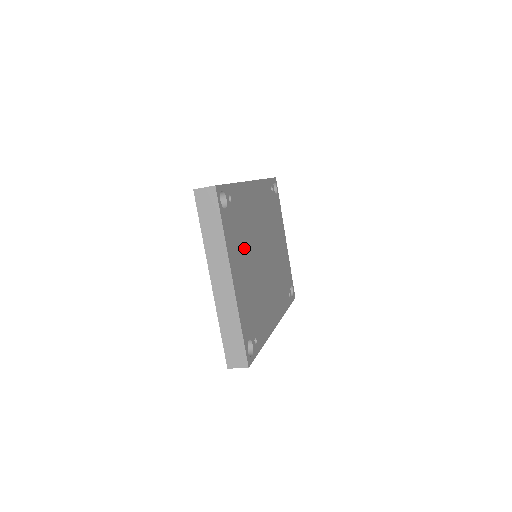
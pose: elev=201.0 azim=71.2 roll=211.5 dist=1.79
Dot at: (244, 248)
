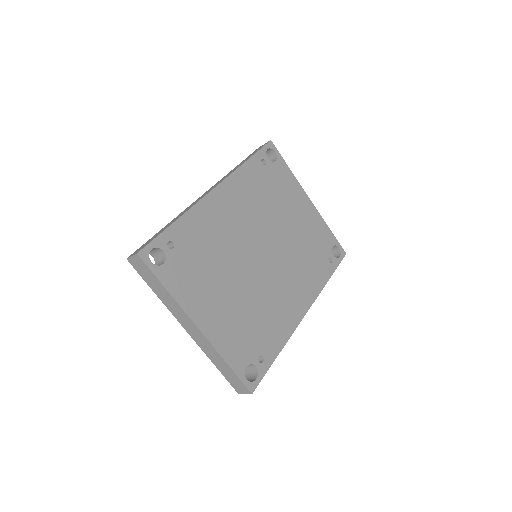
Dot at: (214, 278)
